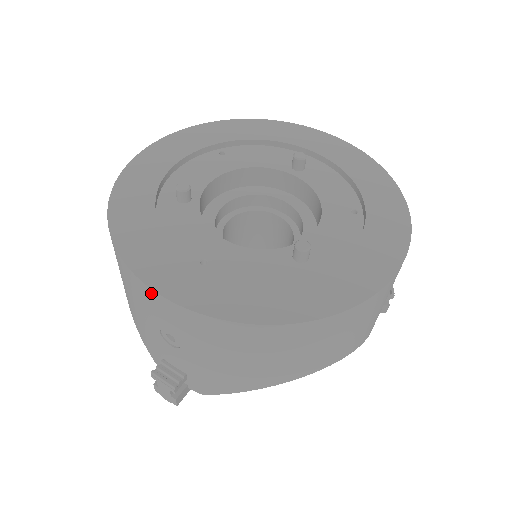
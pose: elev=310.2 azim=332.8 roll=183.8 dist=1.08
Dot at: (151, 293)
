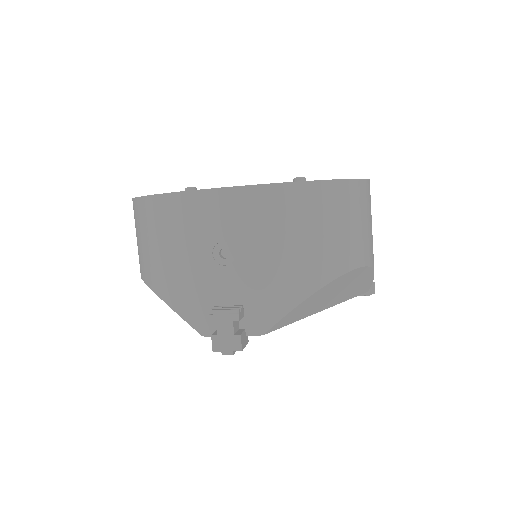
Dot at: (205, 196)
